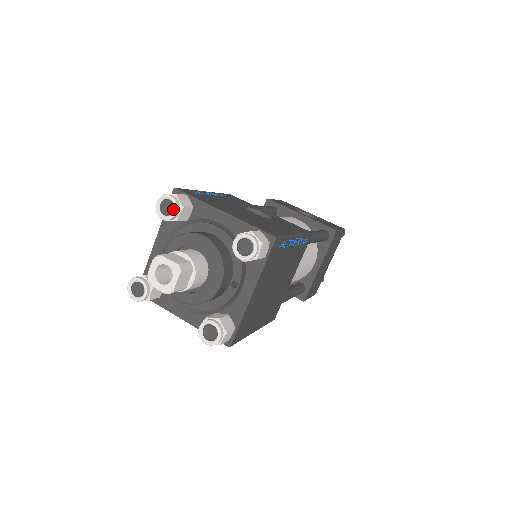
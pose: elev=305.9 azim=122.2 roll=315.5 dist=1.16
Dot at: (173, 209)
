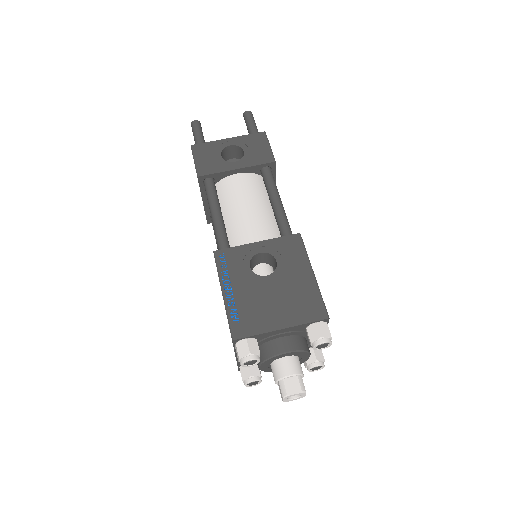
Dot at: (256, 361)
